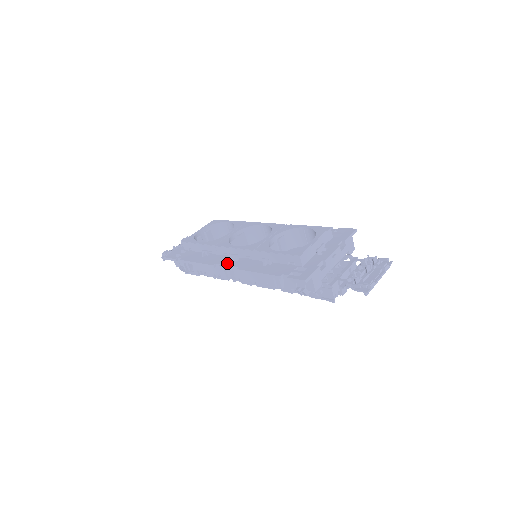
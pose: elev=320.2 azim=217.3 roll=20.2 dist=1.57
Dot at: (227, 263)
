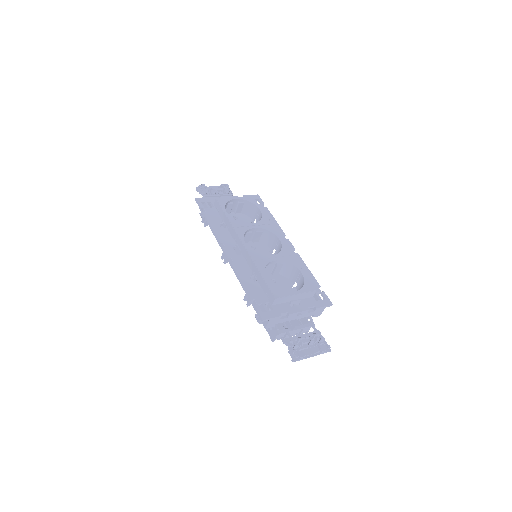
Dot at: (230, 250)
